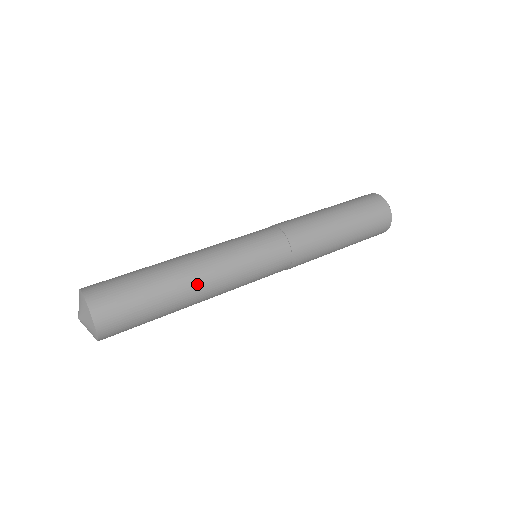
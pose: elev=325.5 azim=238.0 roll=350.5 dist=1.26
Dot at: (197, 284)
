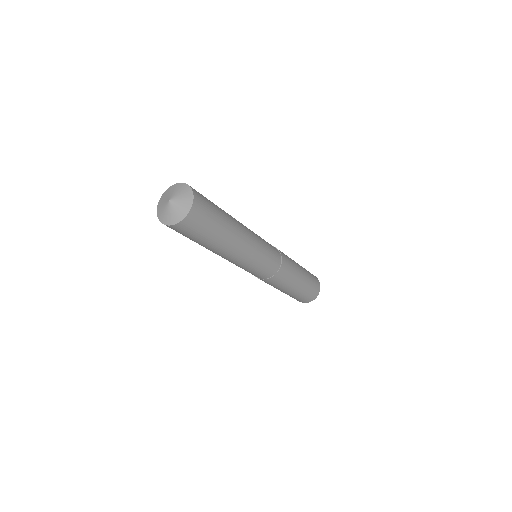
Dot at: (241, 236)
